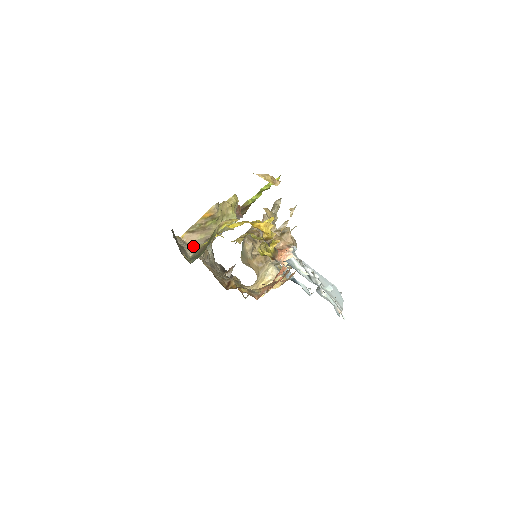
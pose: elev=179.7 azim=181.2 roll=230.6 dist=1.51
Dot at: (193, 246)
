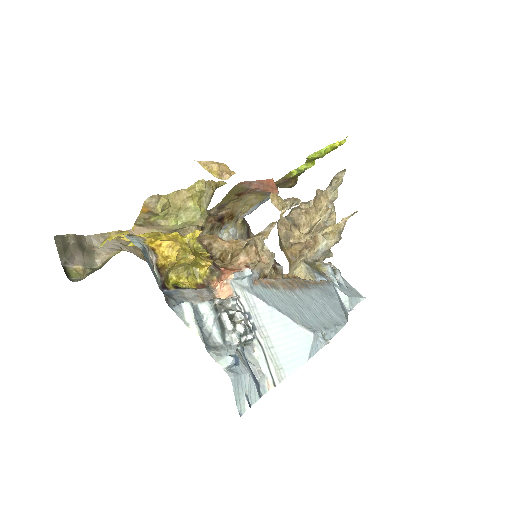
Dot at: (112, 251)
